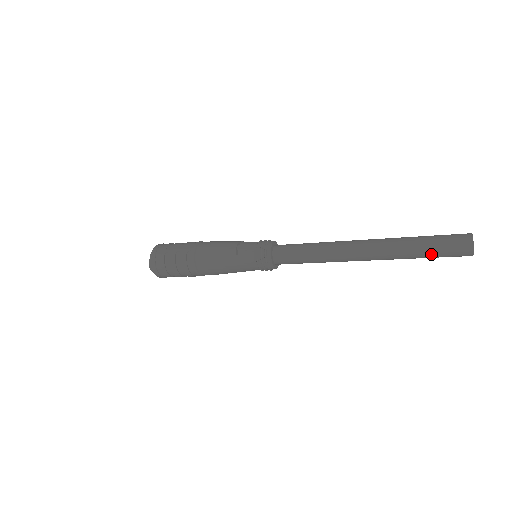
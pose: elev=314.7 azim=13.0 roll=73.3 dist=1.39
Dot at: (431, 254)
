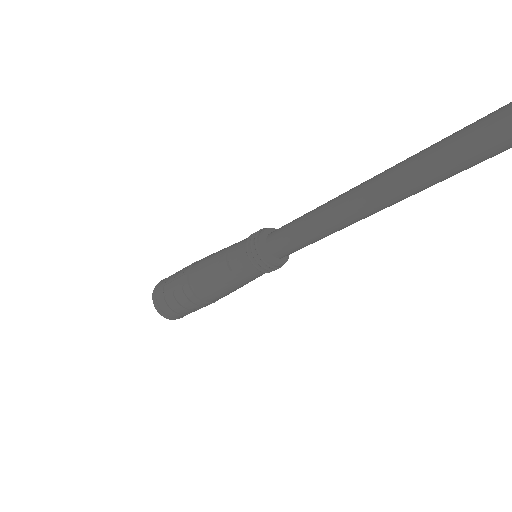
Dot at: (487, 155)
